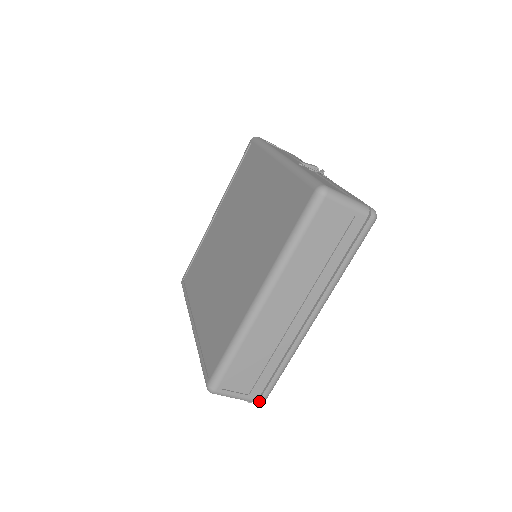
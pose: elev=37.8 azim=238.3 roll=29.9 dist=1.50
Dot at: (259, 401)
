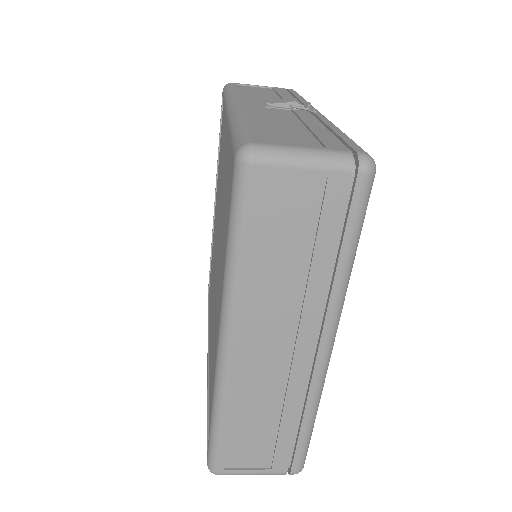
Dot at: (291, 473)
